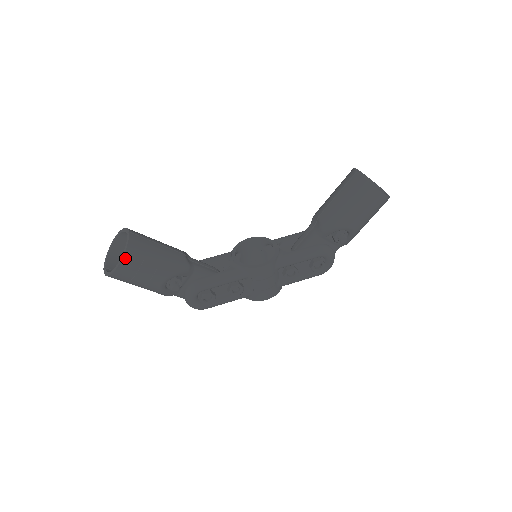
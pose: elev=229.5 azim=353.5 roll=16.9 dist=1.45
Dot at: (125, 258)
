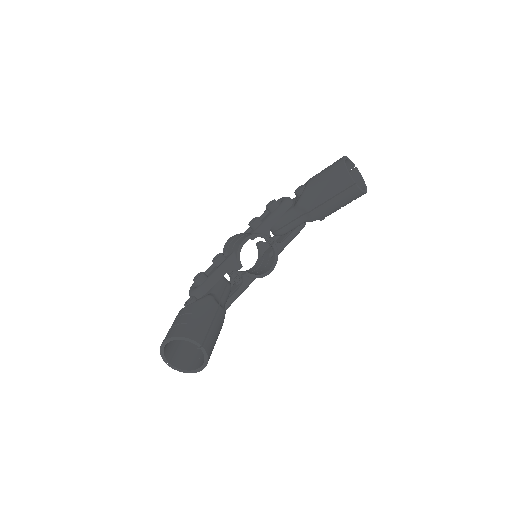
Dot at: occluded
